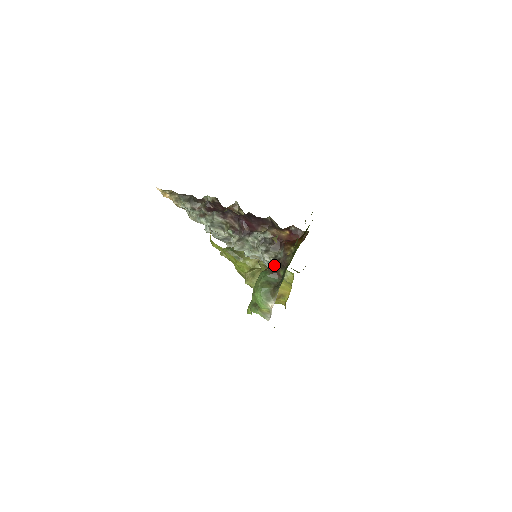
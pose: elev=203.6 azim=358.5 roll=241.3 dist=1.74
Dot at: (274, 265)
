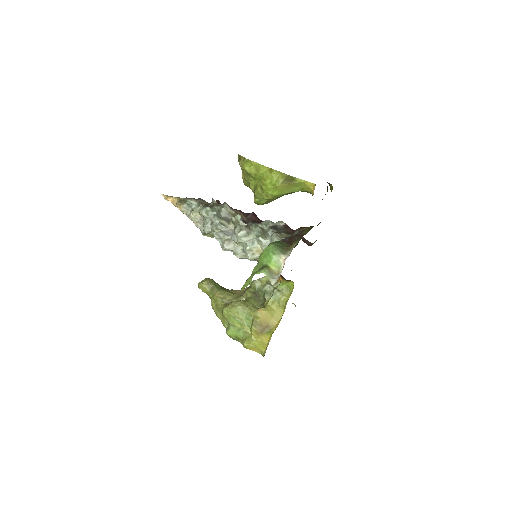
Dot at: (287, 239)
